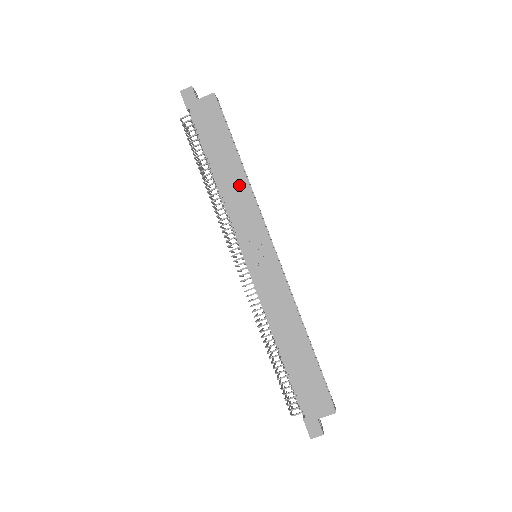
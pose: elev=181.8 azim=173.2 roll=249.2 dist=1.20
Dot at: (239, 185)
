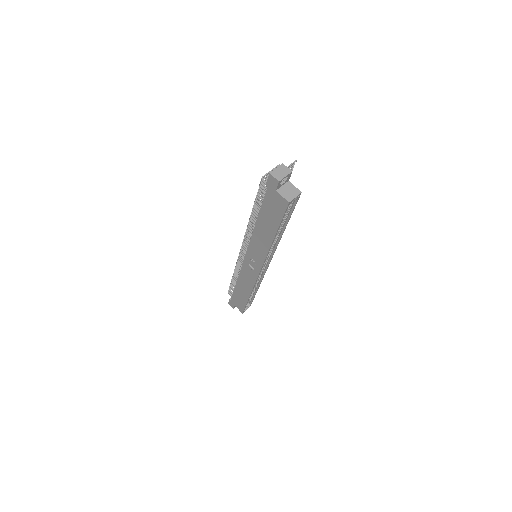
Dot at: (265, 242)
